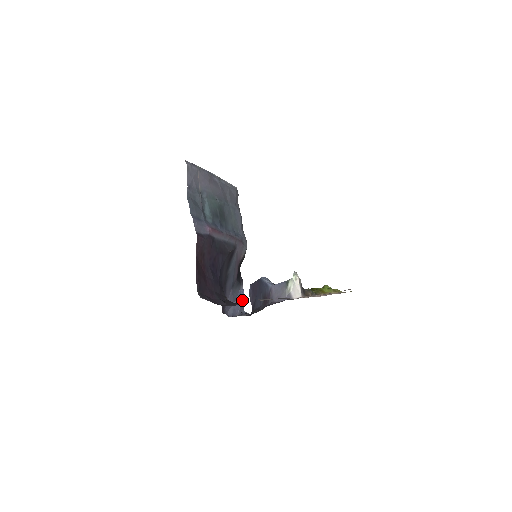
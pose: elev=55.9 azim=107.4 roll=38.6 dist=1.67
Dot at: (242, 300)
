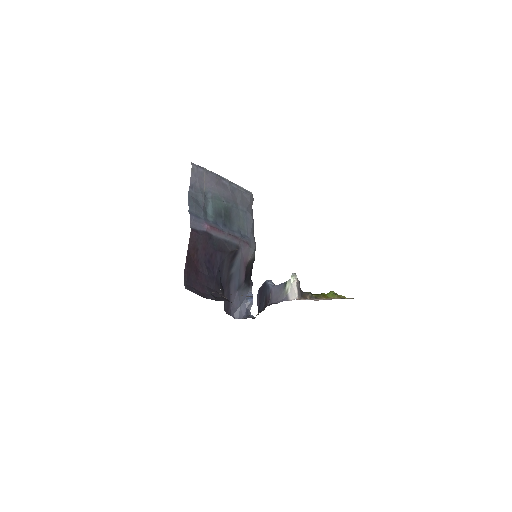
Dot at: occluded
